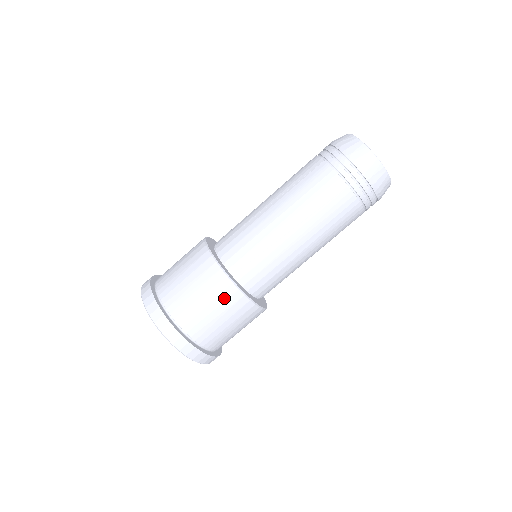
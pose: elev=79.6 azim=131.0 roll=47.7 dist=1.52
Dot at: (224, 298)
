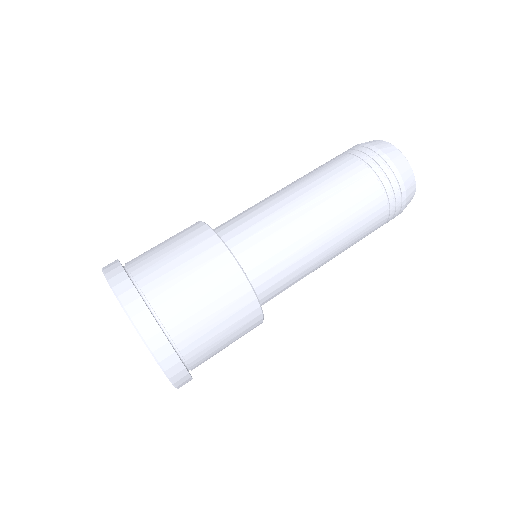
Dot at: (214, 268)
